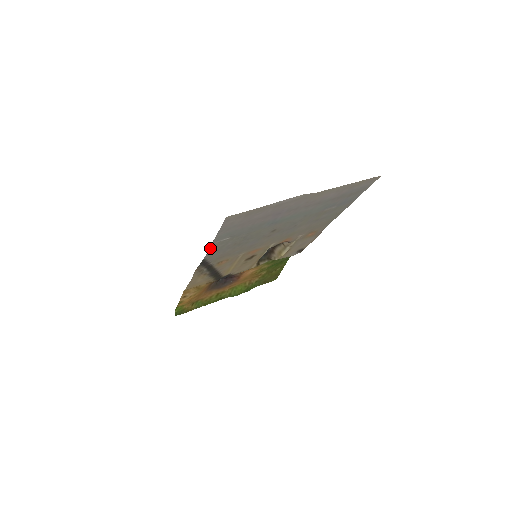
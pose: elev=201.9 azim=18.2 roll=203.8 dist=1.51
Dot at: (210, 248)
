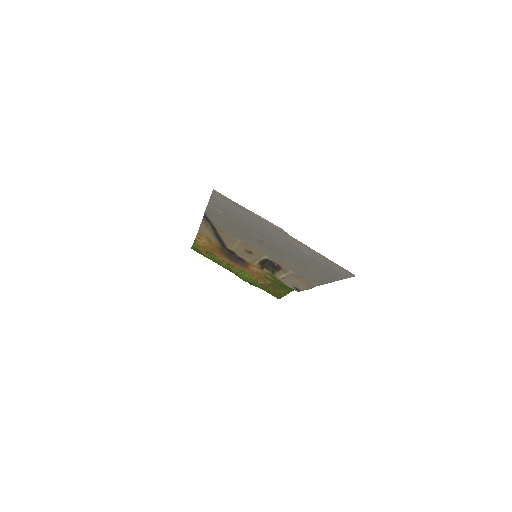
Dot at: (208, 208)
